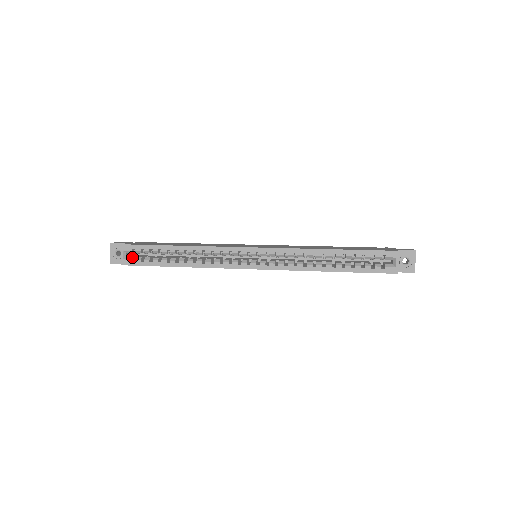
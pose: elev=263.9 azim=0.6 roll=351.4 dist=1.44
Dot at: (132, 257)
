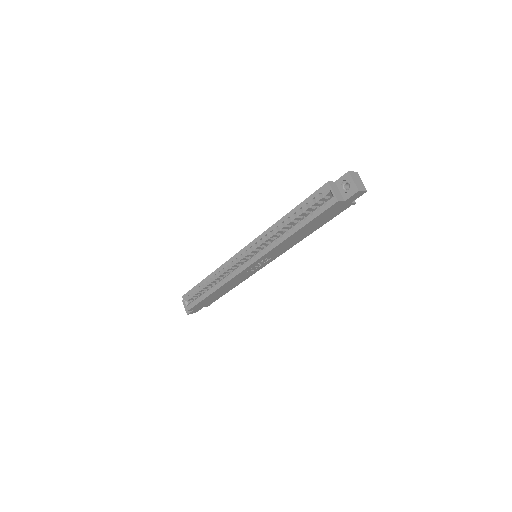
Dot at: (190, 302)
